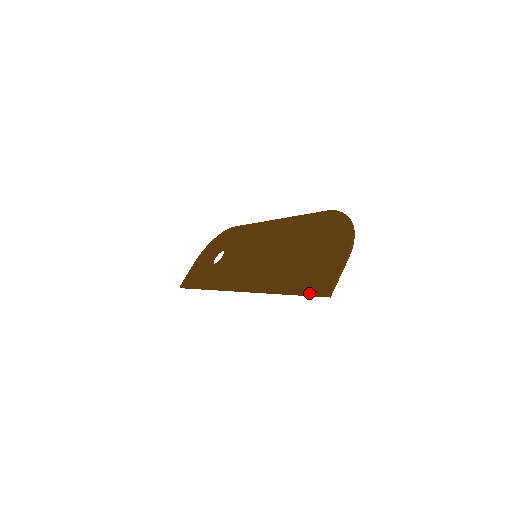
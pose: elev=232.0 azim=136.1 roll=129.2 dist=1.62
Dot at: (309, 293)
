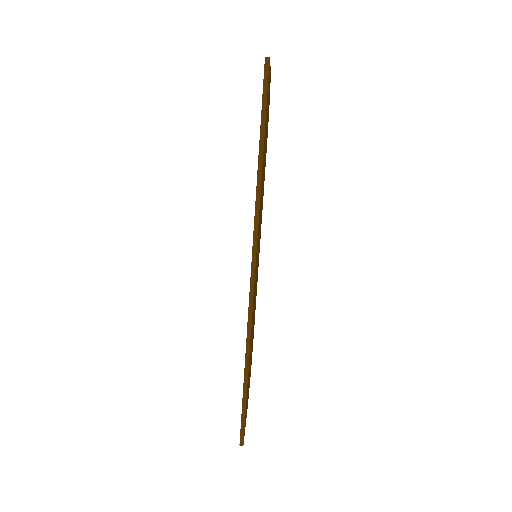
Dot at: (262, 96)
